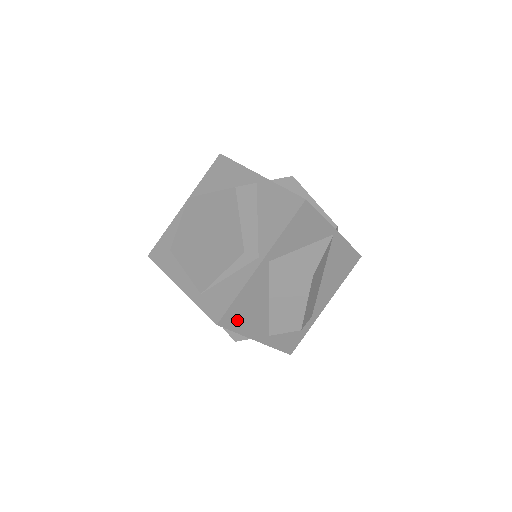
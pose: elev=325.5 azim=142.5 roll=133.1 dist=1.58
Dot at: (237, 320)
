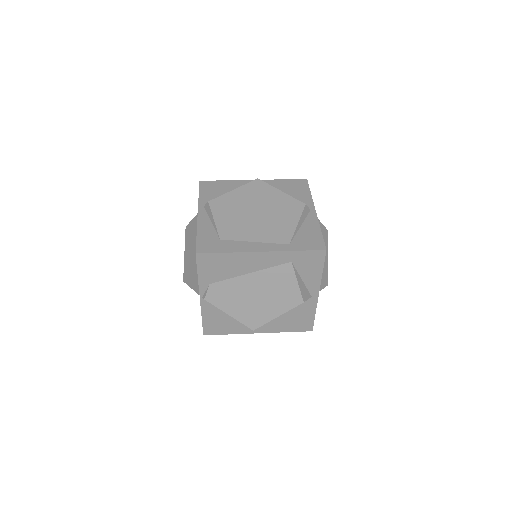
Dot at: occluded
